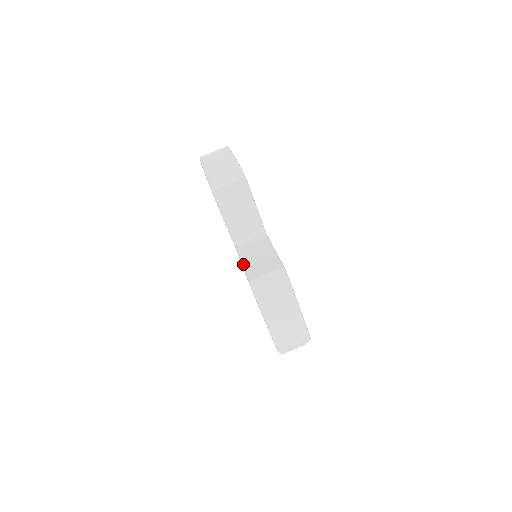
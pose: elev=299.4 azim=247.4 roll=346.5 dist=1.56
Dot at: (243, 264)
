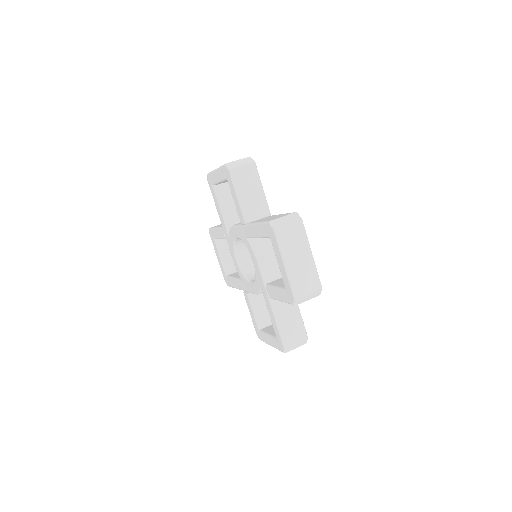
Dot at: (258, 222)
